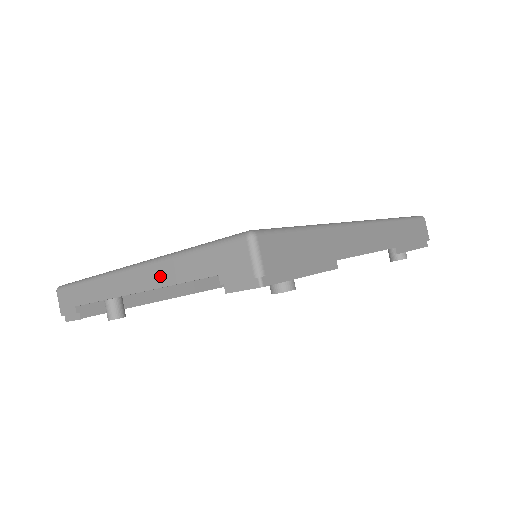
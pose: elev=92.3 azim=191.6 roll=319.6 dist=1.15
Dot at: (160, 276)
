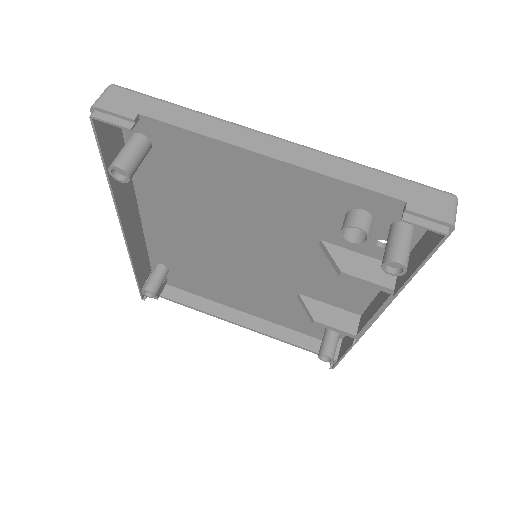
Dot at: (324, 165)
